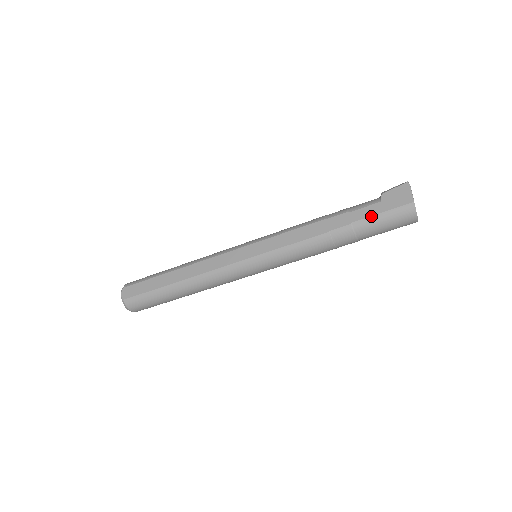
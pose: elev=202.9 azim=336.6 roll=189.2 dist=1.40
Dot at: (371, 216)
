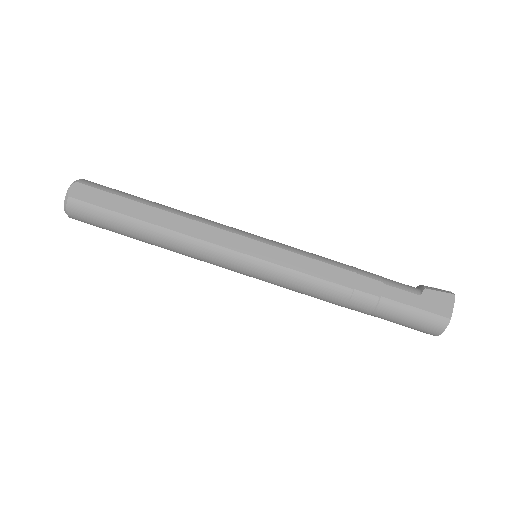
Dot at: (404, 303)
